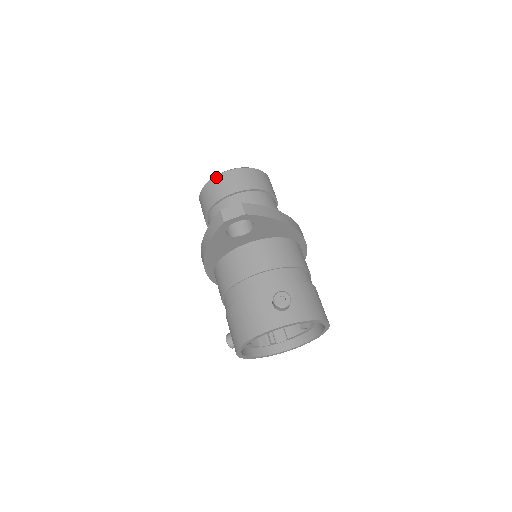
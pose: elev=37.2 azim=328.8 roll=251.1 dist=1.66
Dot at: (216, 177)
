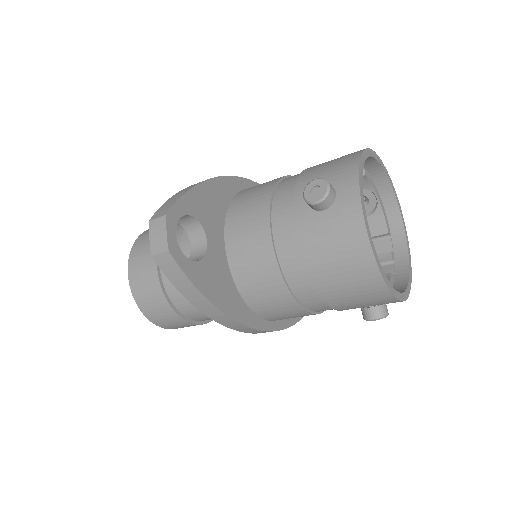
Dot at: (131, 289)
